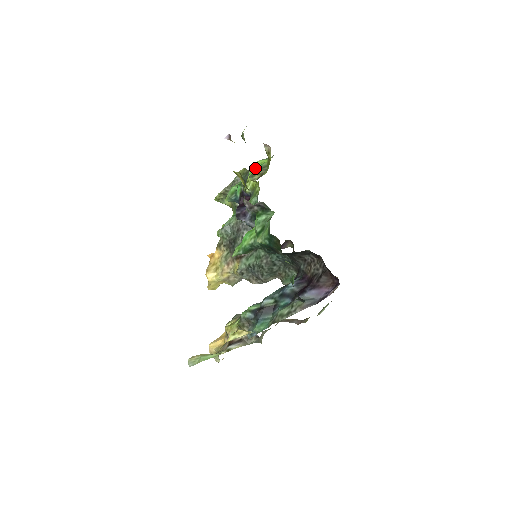
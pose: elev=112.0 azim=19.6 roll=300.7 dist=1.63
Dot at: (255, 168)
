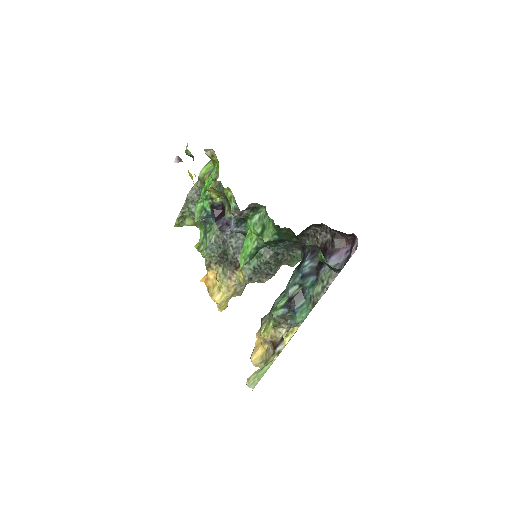
Dot at: (204, 177)
